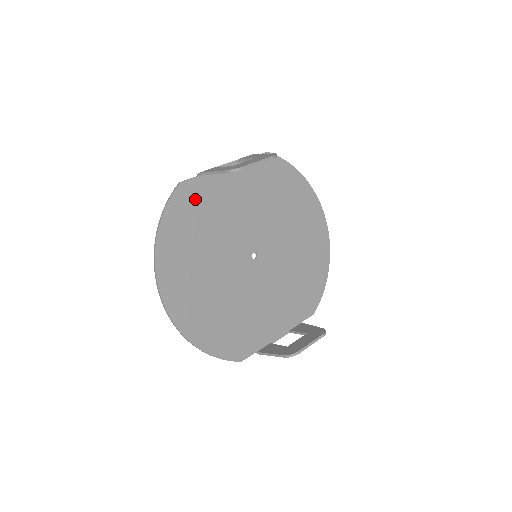
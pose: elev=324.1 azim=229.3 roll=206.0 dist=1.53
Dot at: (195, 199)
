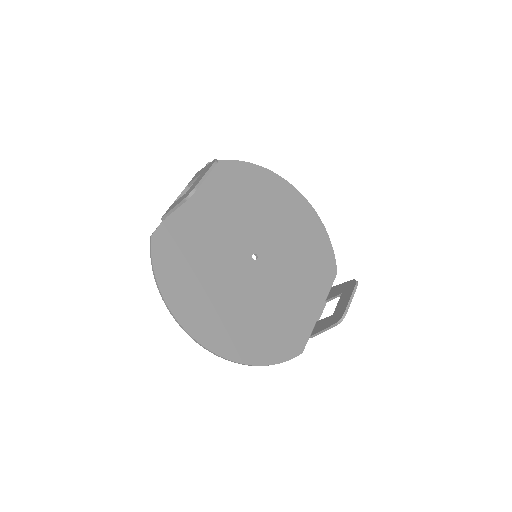
Dot at: (173, 241)
